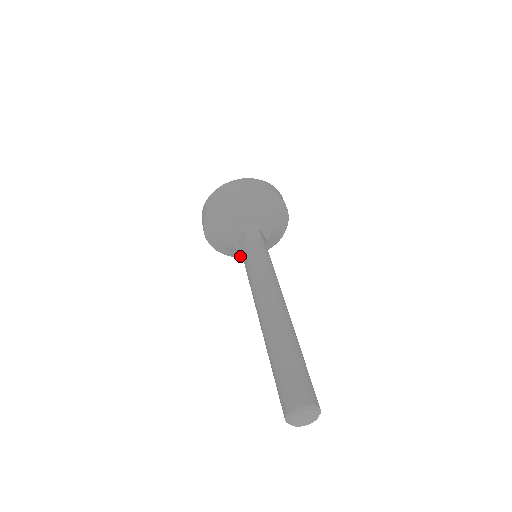
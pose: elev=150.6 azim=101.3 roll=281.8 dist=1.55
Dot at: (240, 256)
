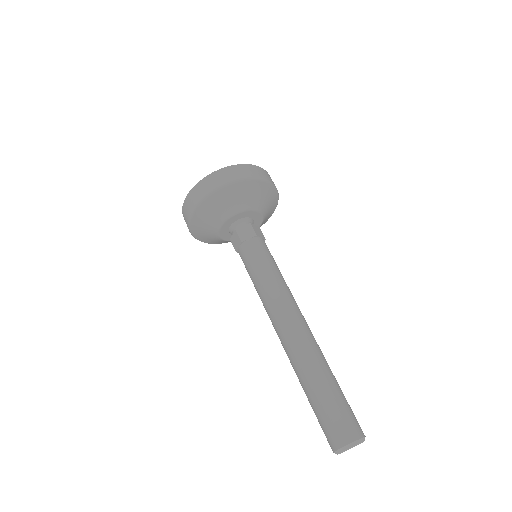
Dot at: occluded
